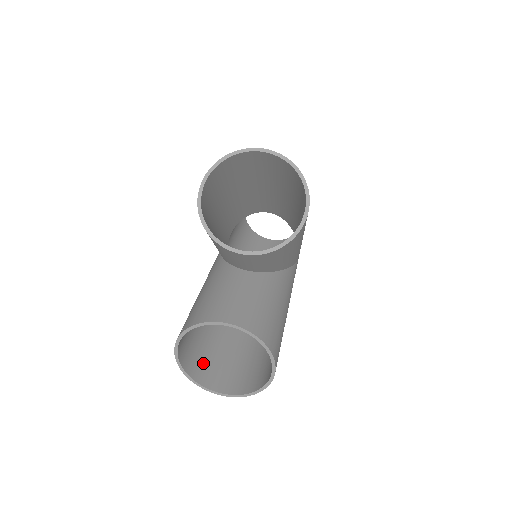
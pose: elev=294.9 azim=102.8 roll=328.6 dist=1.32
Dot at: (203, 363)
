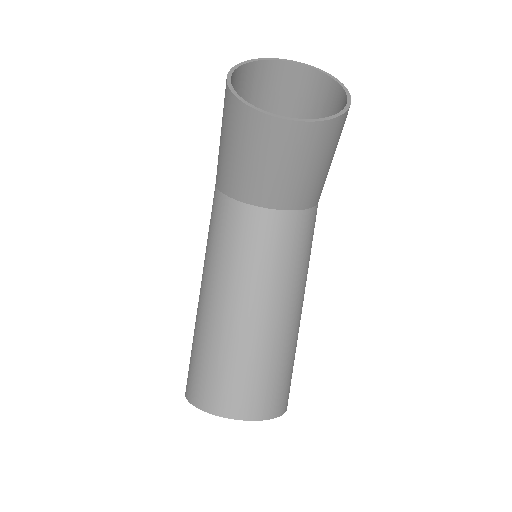
Dot at: occluded
